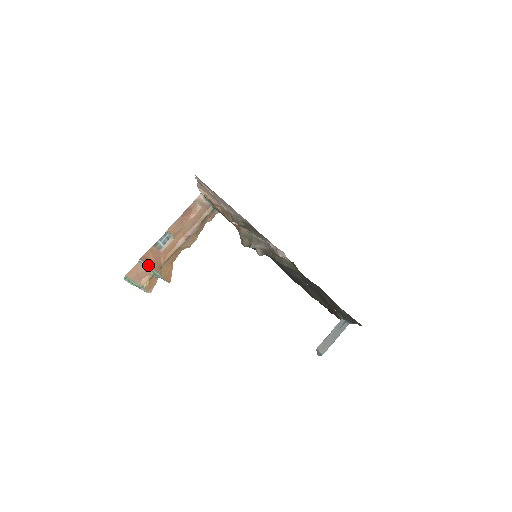
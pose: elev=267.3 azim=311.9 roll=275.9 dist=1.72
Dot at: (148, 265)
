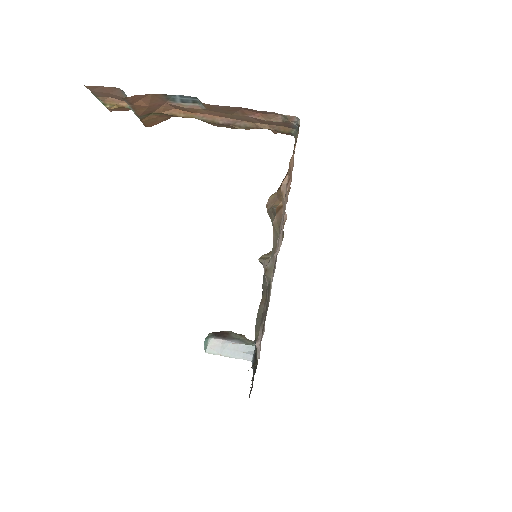
Dot at: (131, 106)
